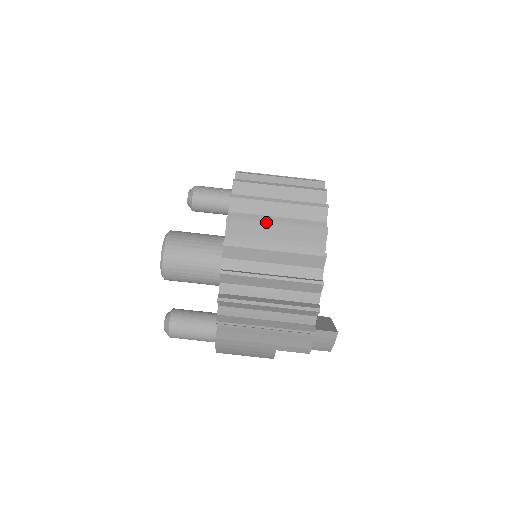
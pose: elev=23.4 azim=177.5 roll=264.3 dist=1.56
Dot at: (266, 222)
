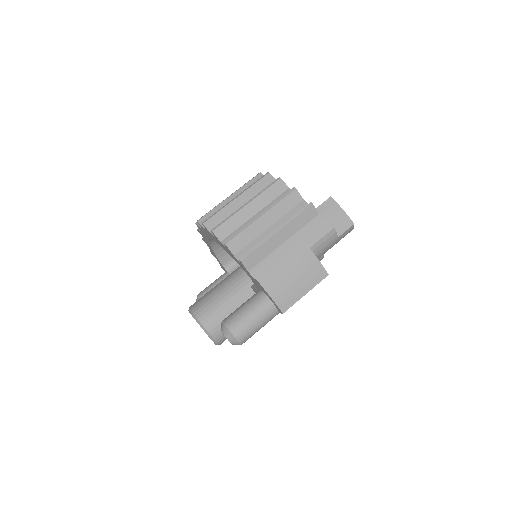
Dot at: (222, 202)
